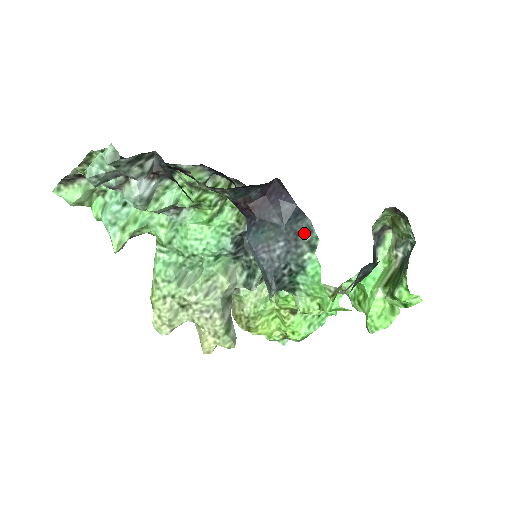
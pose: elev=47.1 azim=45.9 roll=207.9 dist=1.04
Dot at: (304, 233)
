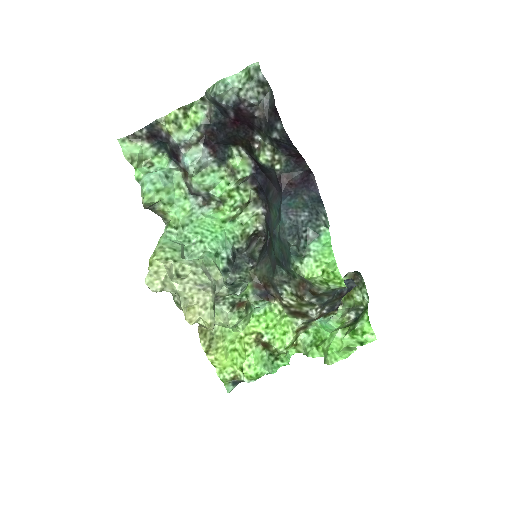
Dot at: (322, 215)
